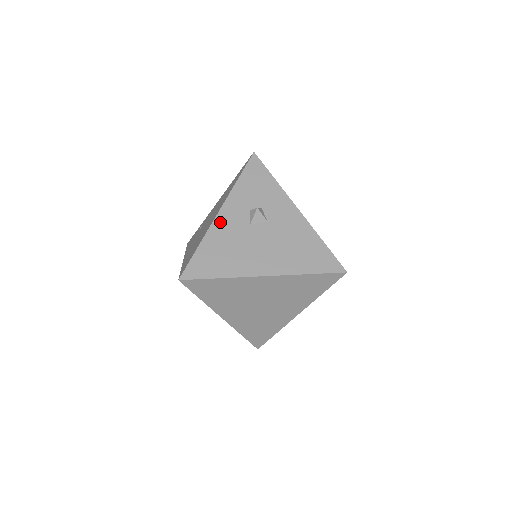
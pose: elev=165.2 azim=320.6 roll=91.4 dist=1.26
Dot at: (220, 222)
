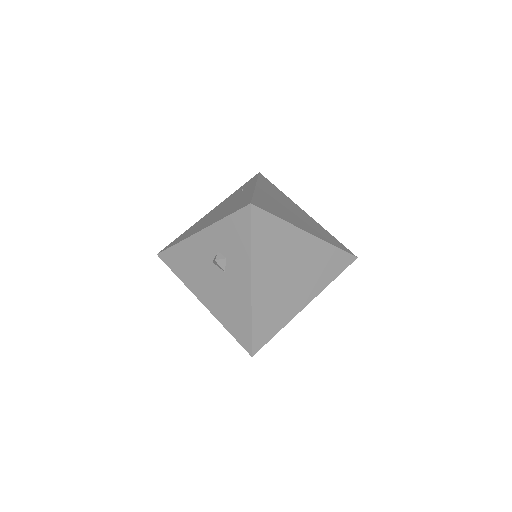
Dot at: (195, 241)
